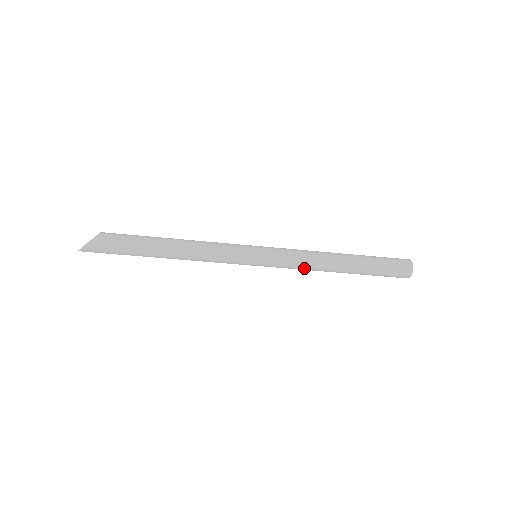
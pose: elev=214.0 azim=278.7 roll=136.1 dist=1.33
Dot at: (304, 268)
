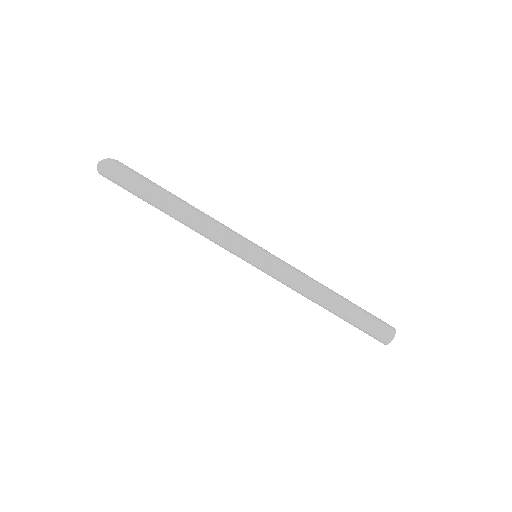
Dot at: (301, 278)
